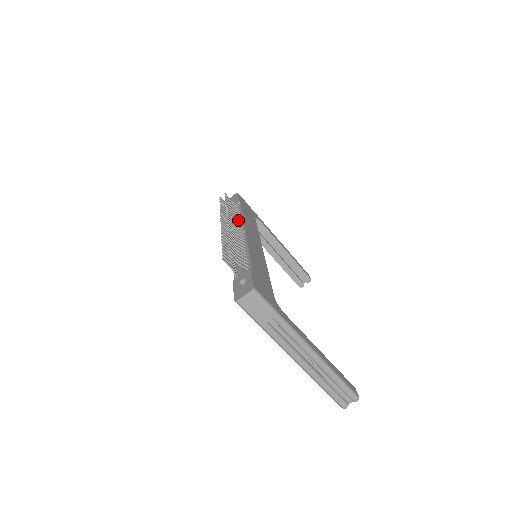
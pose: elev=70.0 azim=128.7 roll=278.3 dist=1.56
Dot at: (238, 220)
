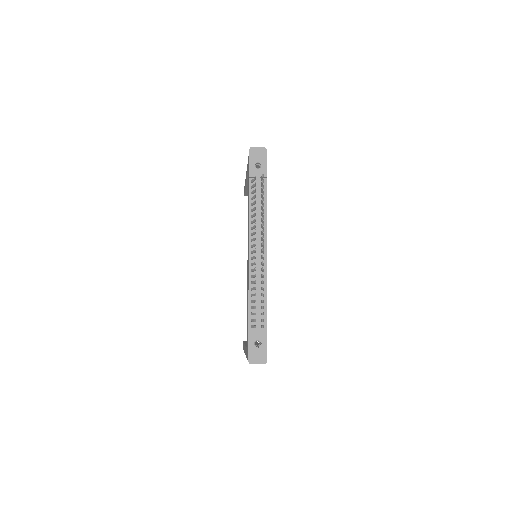
Dot at: (263, 228)
